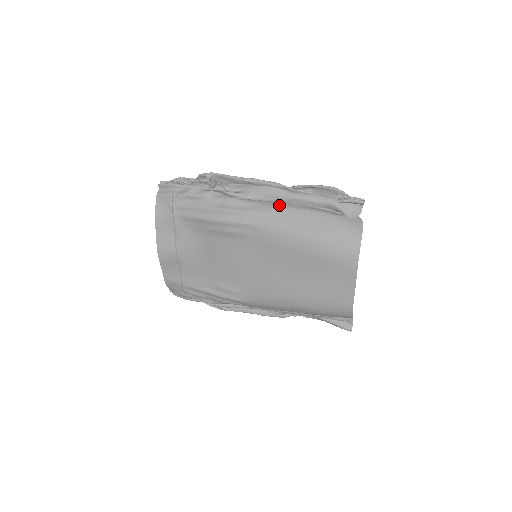
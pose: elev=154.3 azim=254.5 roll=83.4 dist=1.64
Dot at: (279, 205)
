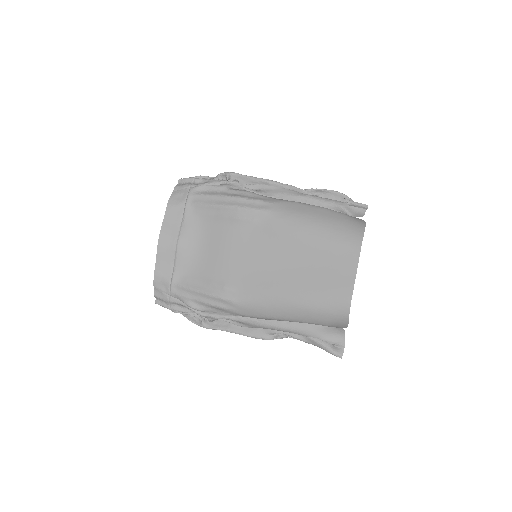
Dot at: (290, 201)
